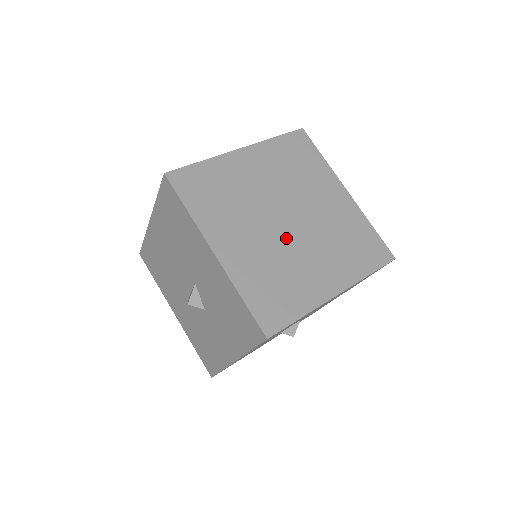
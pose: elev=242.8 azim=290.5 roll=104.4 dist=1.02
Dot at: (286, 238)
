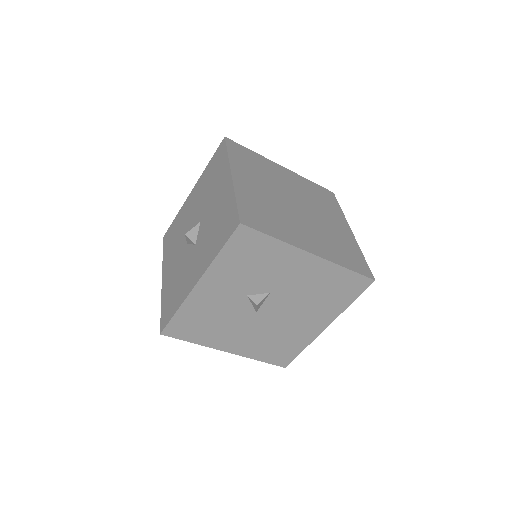
Dot at: (289, 209)
